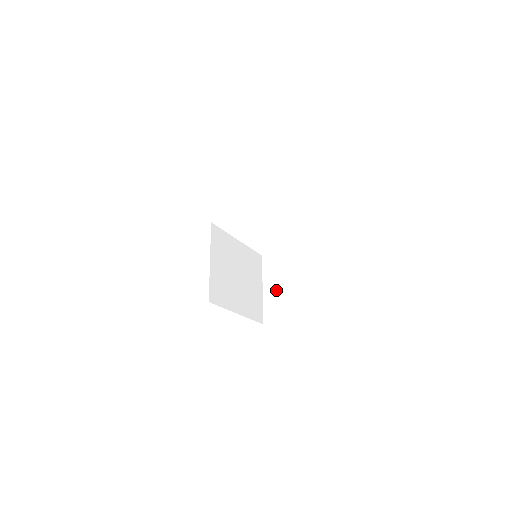
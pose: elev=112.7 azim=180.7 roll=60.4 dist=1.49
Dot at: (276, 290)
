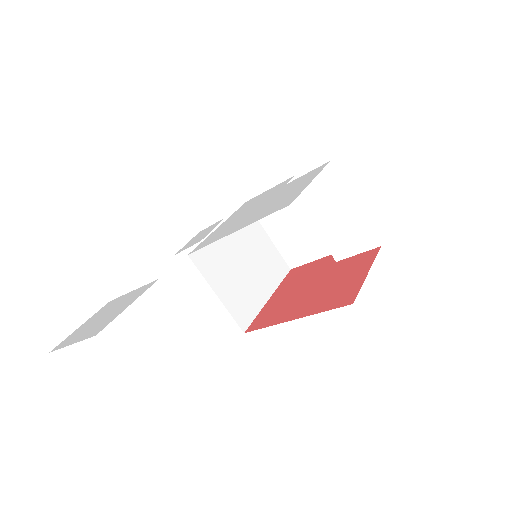
Dot at: (284, 235)
